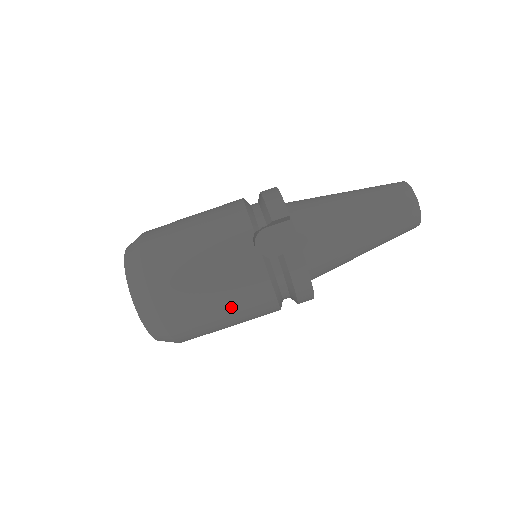
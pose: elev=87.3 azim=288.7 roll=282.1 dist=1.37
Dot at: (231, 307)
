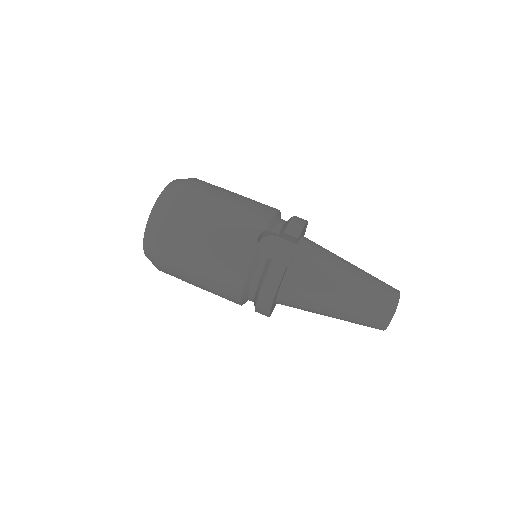
Dot at: (209, 266)
